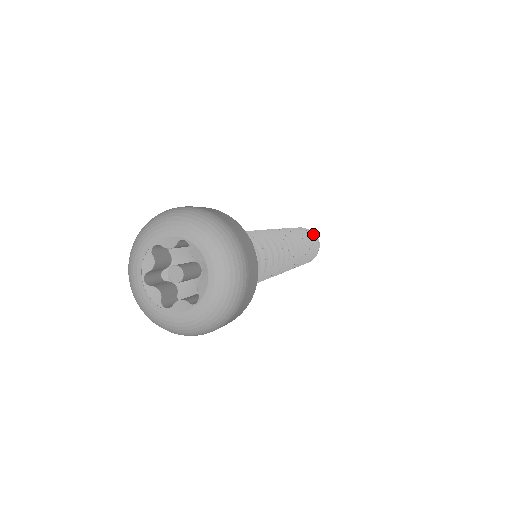
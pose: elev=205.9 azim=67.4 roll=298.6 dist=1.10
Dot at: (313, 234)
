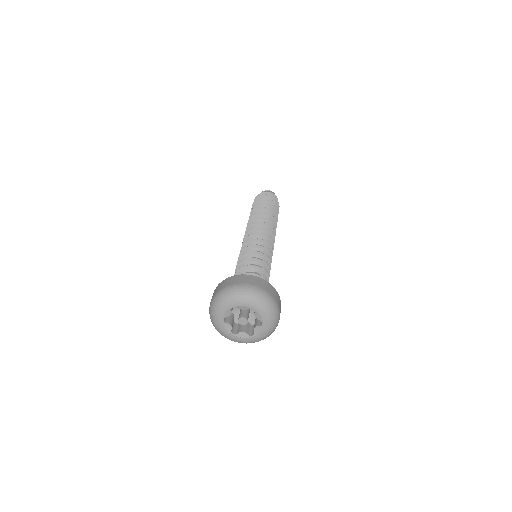
Dot at: (266, 195)
